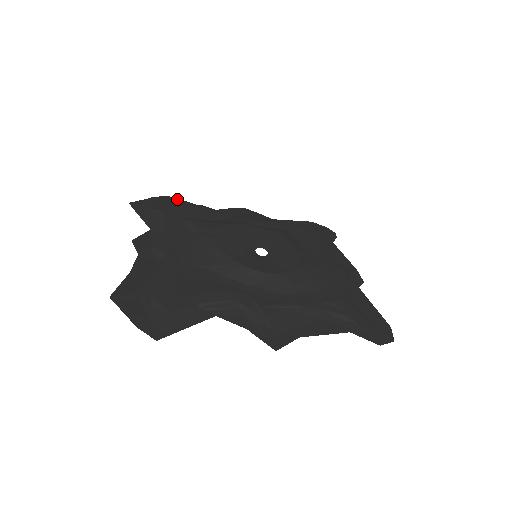
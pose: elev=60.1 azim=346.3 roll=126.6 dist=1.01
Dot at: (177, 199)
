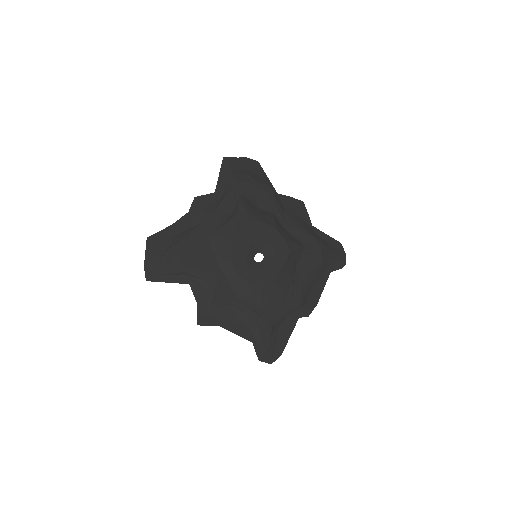
Dot at: (261, 168)
